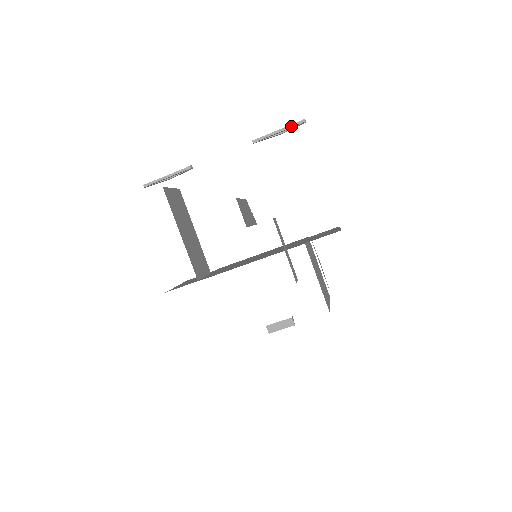
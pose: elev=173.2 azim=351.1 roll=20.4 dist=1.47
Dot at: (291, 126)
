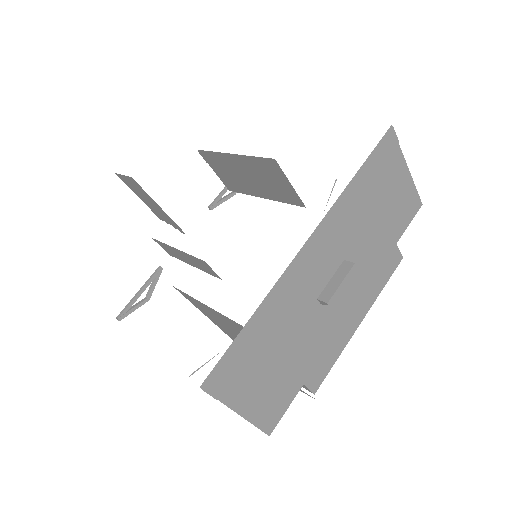
Dot at: occluded
